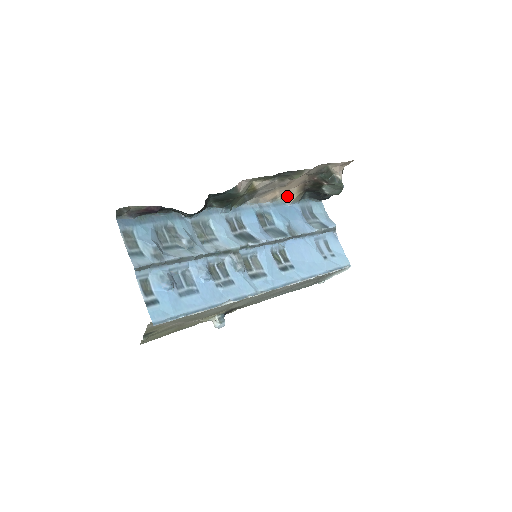
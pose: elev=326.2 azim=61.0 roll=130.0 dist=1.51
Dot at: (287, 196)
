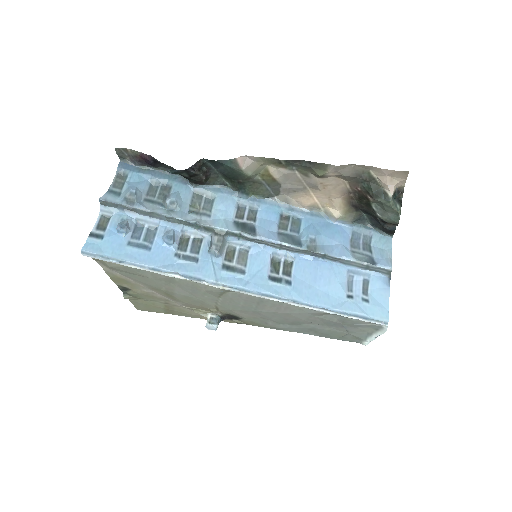
Dot at: (332, 209)
